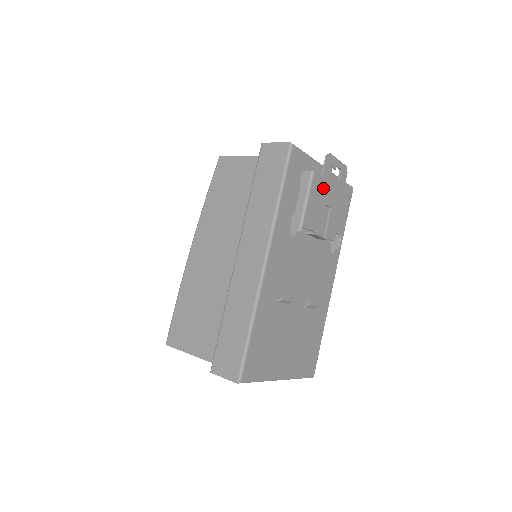
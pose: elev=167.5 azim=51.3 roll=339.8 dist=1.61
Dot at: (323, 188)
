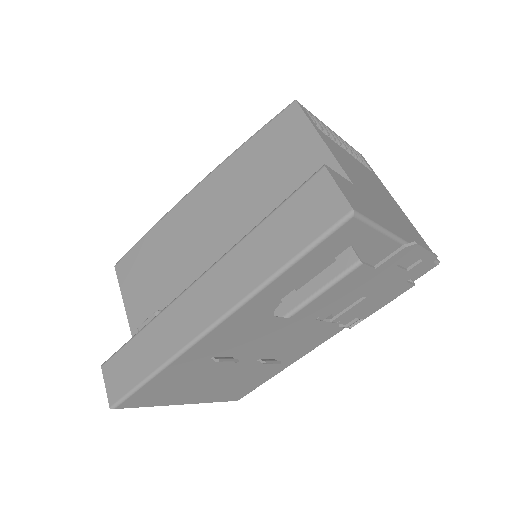
Dot at: (367, 279)
